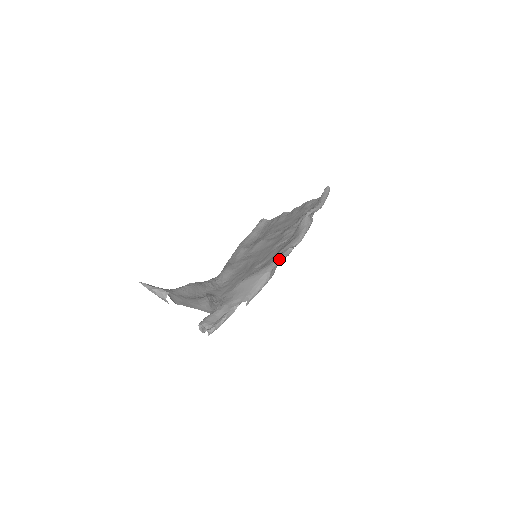
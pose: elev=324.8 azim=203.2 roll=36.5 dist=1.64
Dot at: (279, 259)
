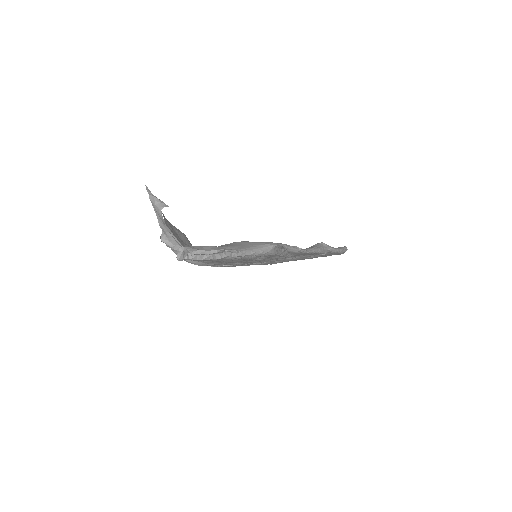
Dot at: (286, 245)
